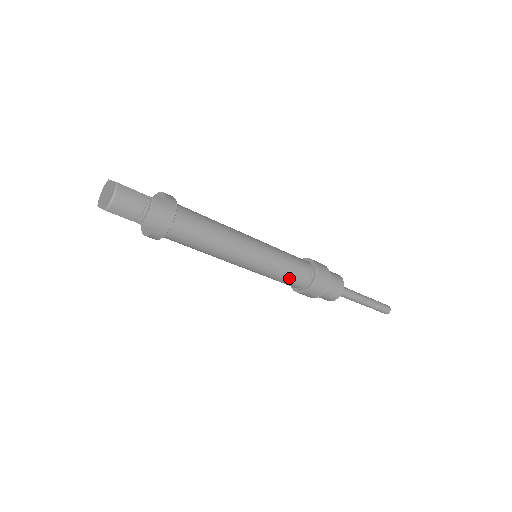
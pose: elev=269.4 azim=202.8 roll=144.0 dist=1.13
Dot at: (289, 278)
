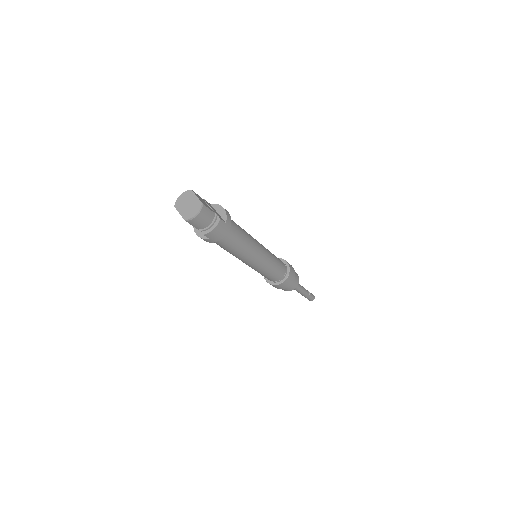
Dot at: (270, 276)
